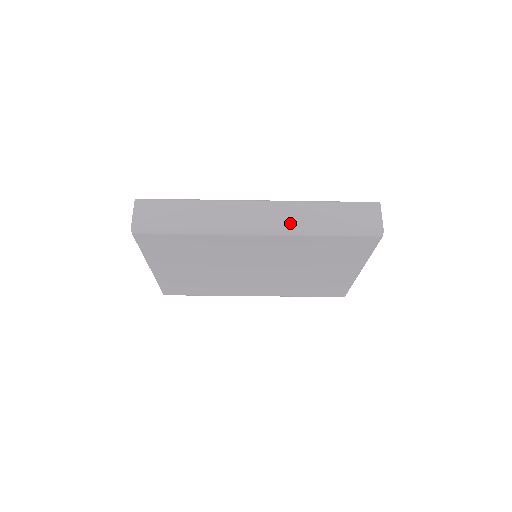
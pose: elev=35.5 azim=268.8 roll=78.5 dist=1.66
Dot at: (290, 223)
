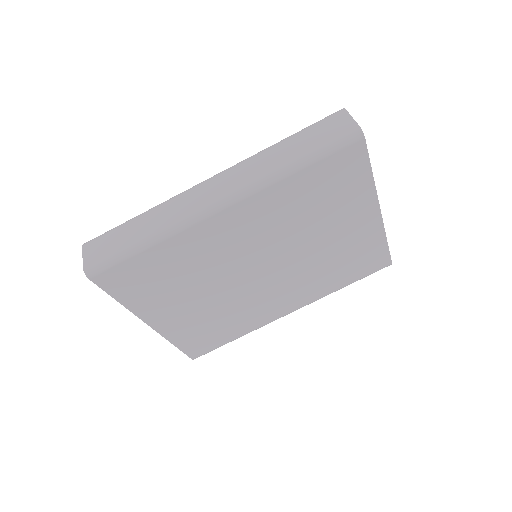
Dot at: (251, 178)
